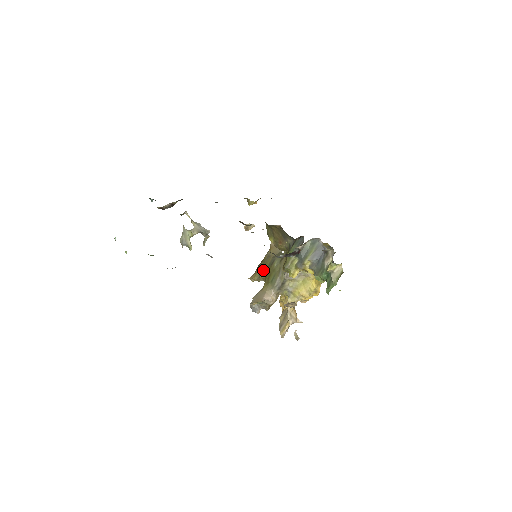
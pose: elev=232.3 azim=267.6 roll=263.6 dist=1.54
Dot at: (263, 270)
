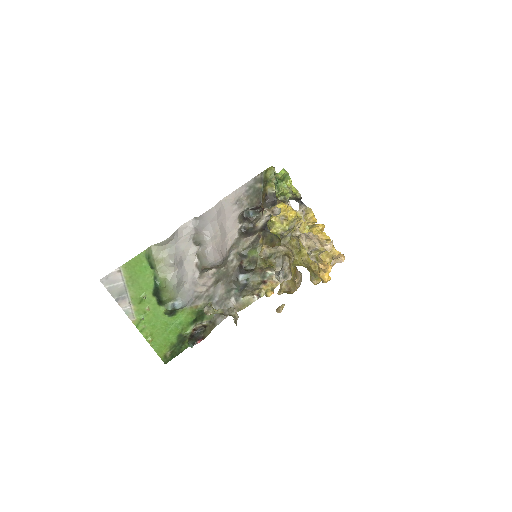
Dot at: occluded
